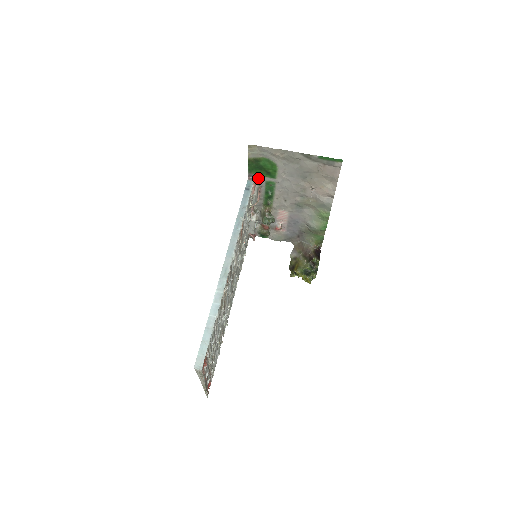
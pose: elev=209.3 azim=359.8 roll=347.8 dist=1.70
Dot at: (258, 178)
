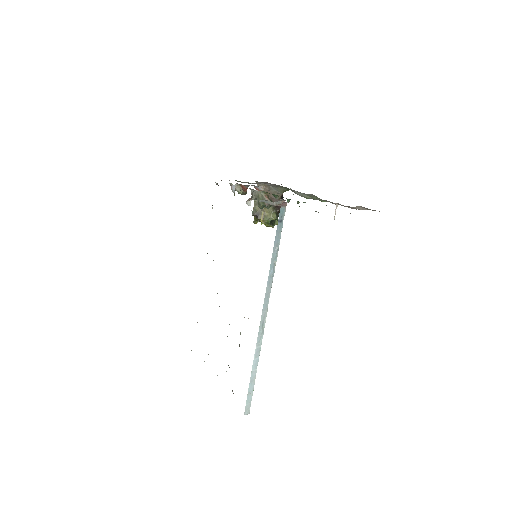
Dot at: occluded
